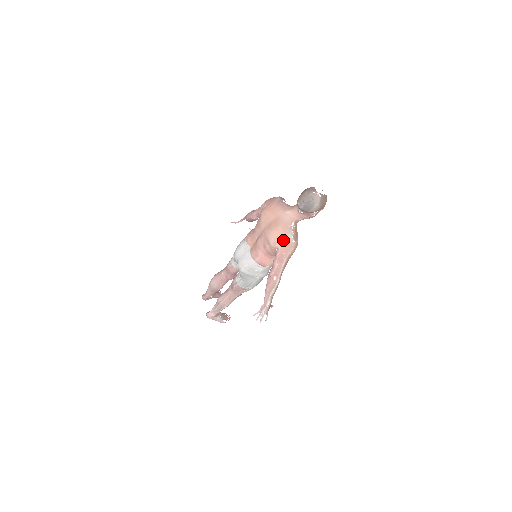
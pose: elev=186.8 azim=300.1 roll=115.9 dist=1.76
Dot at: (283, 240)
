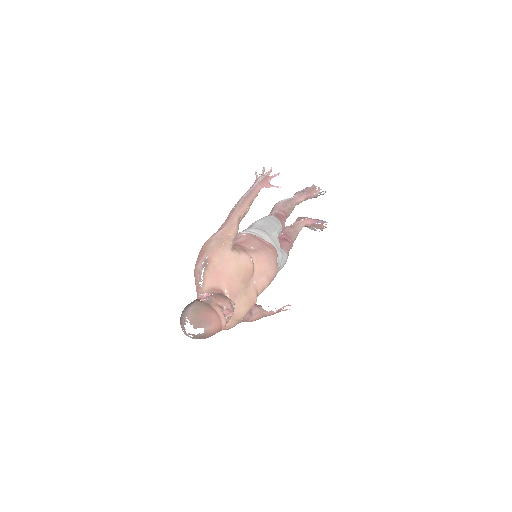
Dot at: occluded
